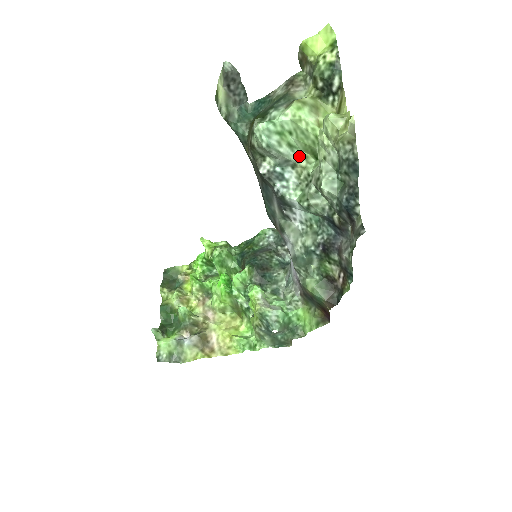
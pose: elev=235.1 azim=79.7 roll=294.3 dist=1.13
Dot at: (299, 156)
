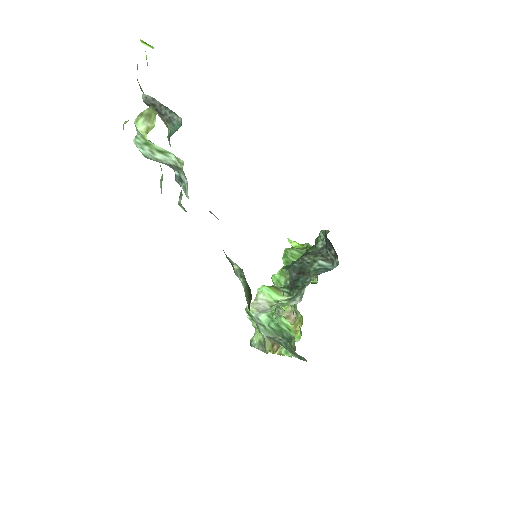
Dot at: (175, 159)
